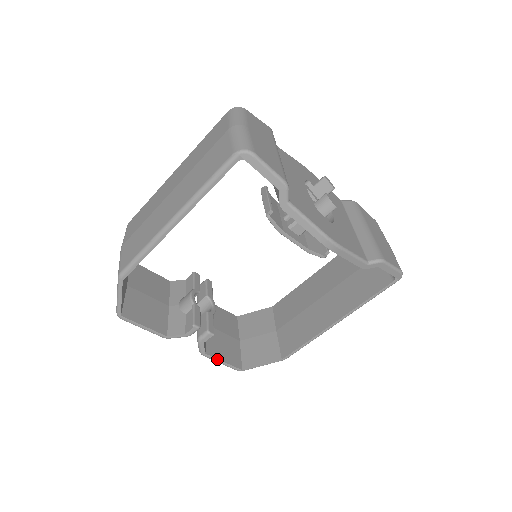
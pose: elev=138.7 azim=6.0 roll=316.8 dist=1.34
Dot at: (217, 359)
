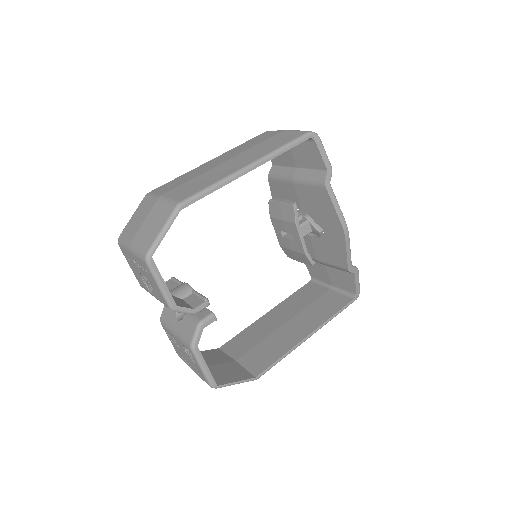
Dot at: (203, 360)
